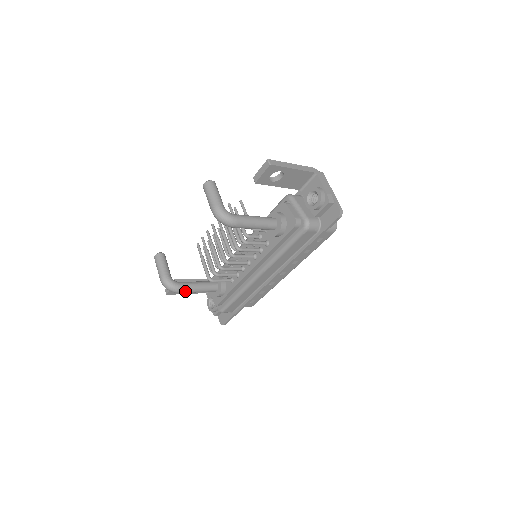
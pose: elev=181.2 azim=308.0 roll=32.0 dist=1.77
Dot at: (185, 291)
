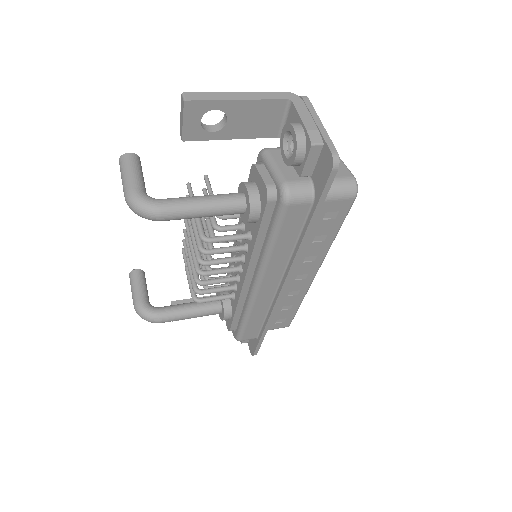
Dot at: (168, 319)
